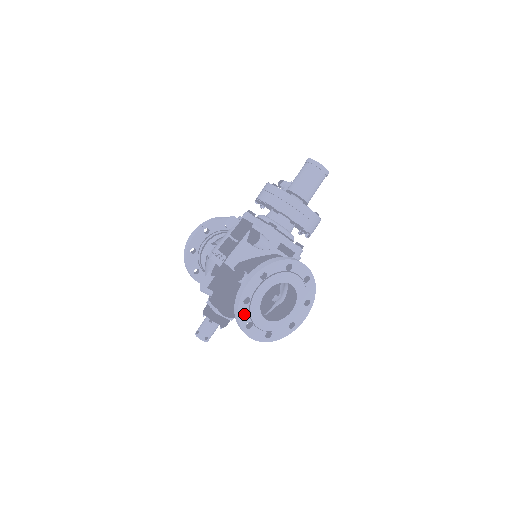
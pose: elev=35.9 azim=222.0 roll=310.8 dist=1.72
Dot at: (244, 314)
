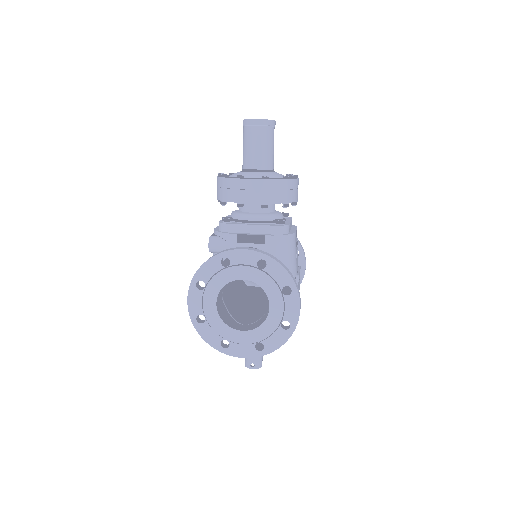
Dot at: (209, 334)
